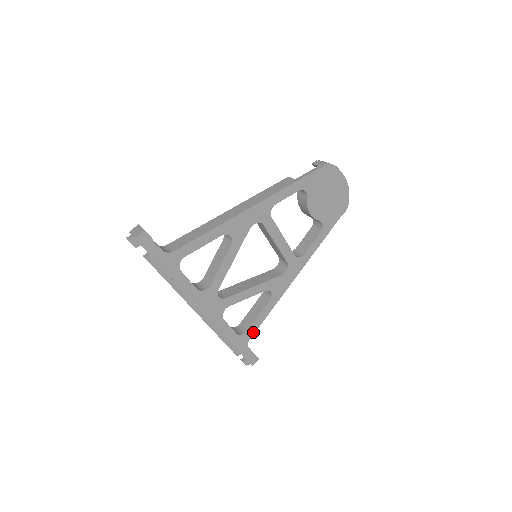
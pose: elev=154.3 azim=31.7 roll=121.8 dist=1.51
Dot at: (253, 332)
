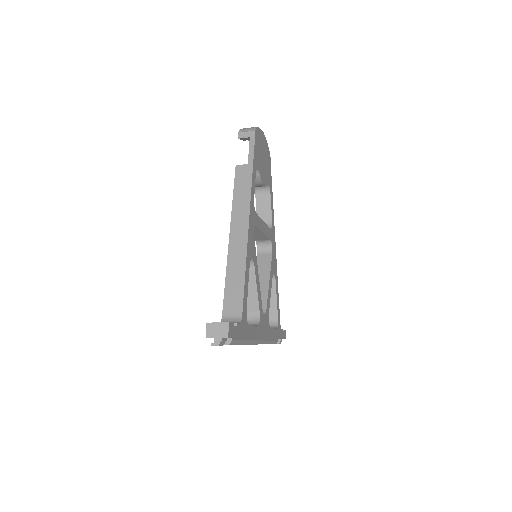
Dot at: (279, 315)
